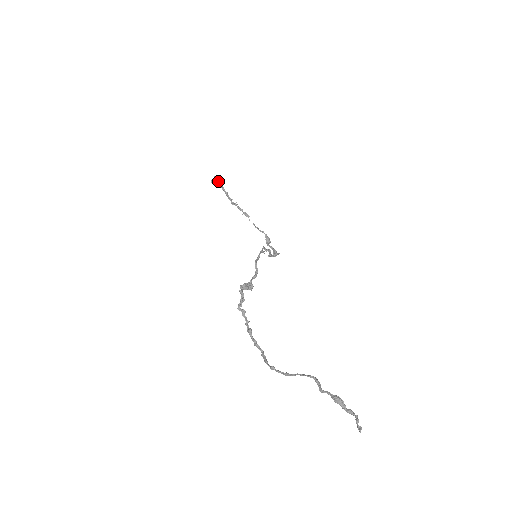
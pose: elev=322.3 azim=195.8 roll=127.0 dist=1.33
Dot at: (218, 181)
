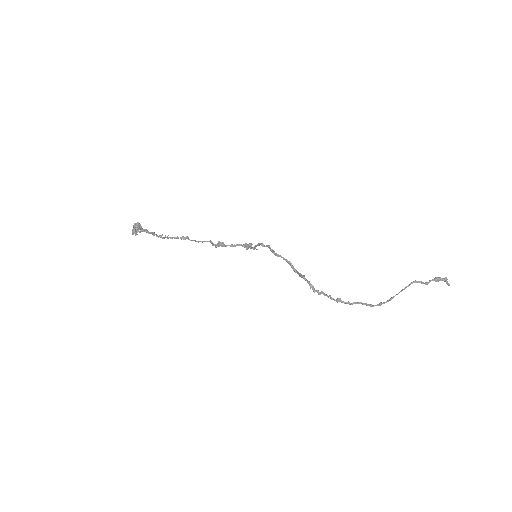
Dot at: (142, 228)
